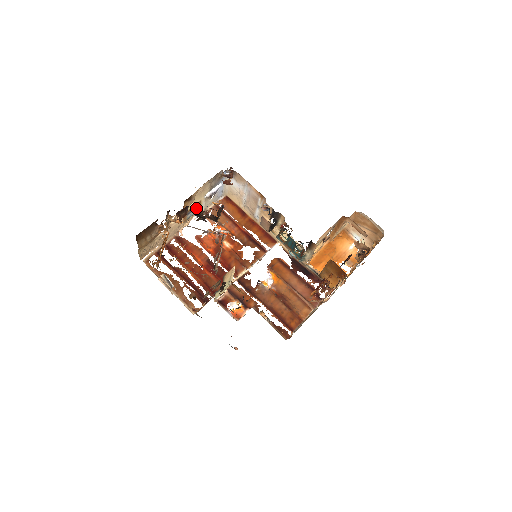
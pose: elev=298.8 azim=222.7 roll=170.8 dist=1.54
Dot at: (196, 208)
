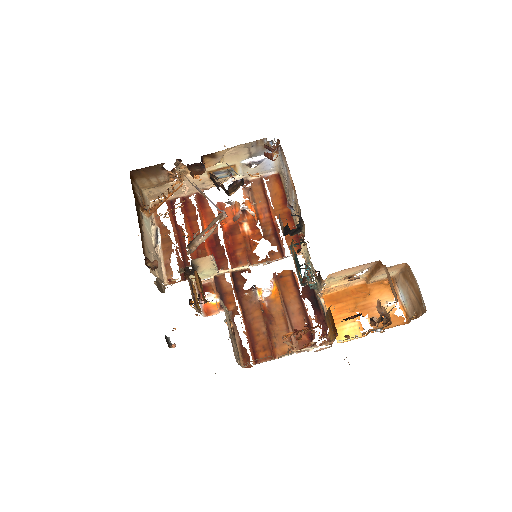
Dot at: occluded
